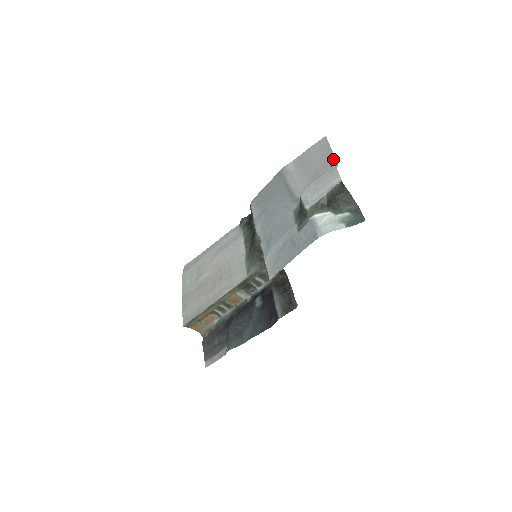
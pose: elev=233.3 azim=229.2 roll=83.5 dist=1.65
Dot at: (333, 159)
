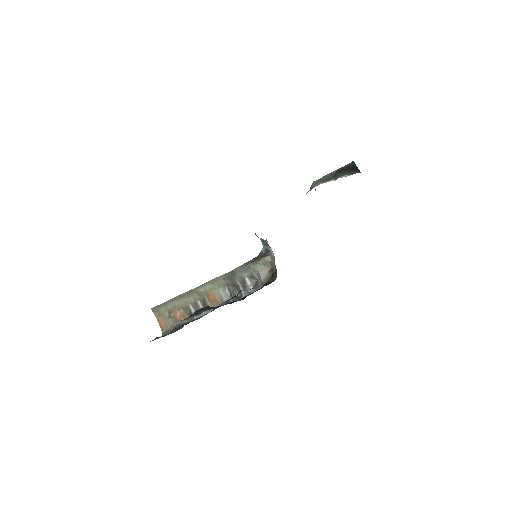
Dot at: occluded
